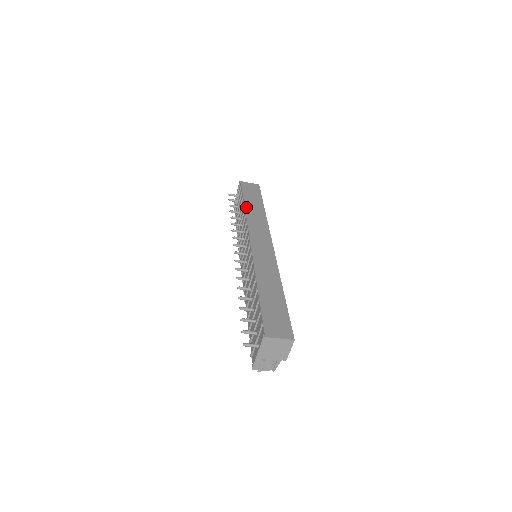
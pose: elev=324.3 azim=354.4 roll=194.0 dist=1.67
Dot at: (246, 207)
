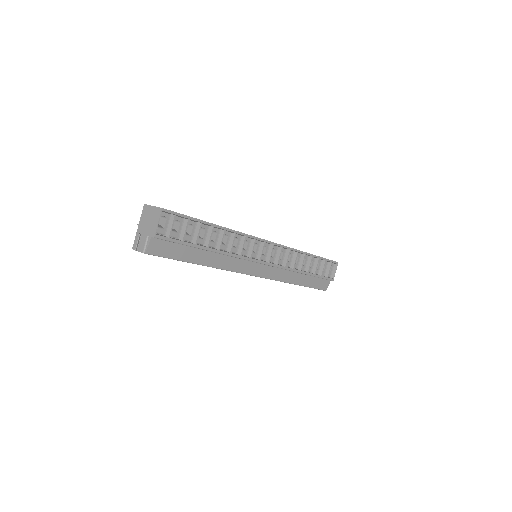
Dot at: occluded
